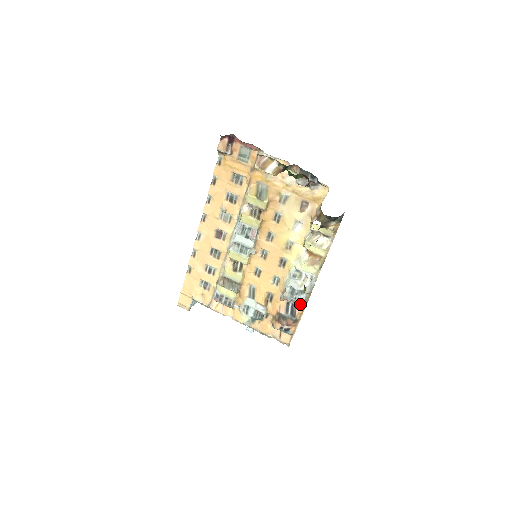
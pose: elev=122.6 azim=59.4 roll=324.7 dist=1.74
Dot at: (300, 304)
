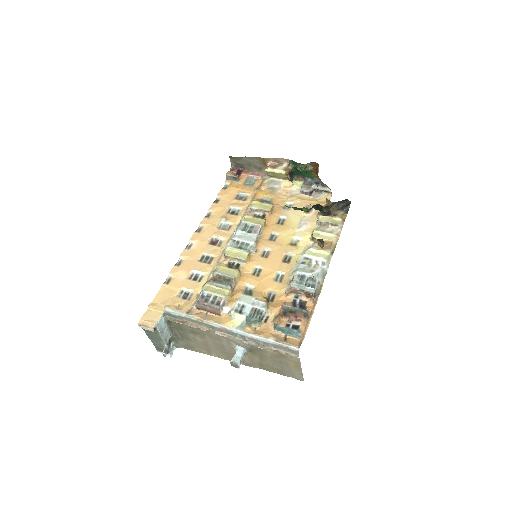
Dot at: (312, 291)
